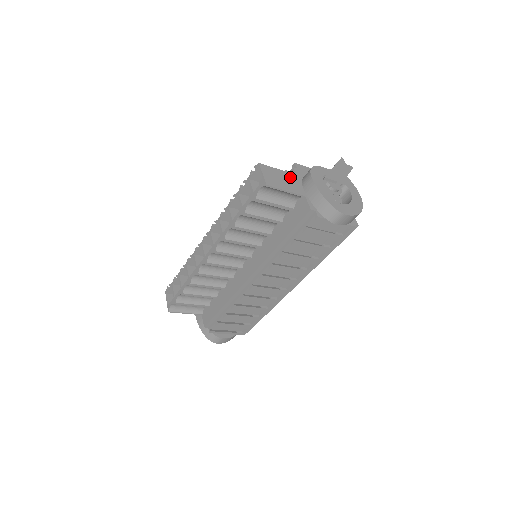
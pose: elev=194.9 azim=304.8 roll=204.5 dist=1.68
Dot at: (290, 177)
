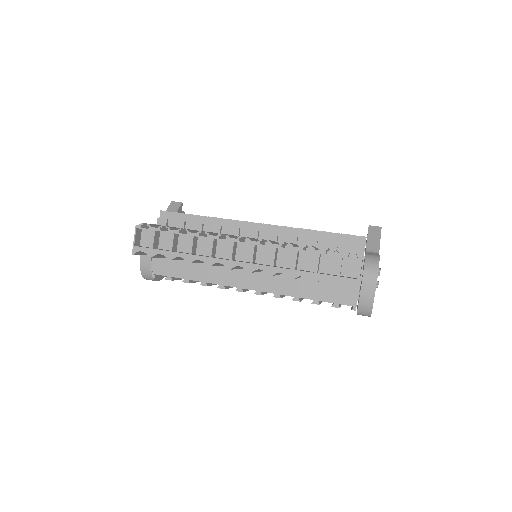
Dot at: occluded
